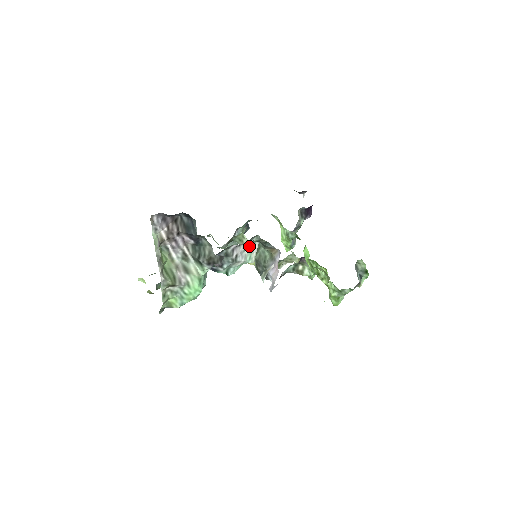
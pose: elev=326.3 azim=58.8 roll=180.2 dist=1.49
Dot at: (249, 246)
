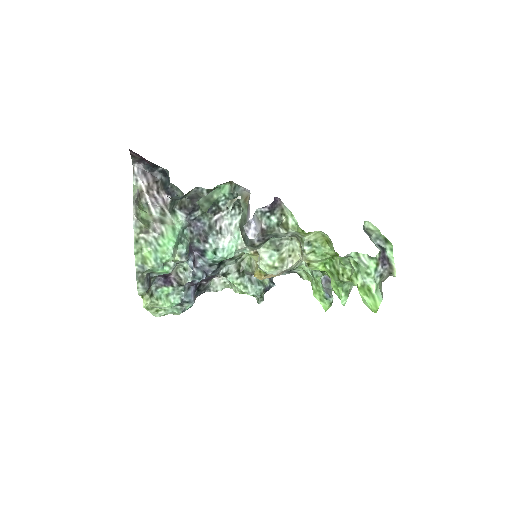
Dot at: (235, 222)
